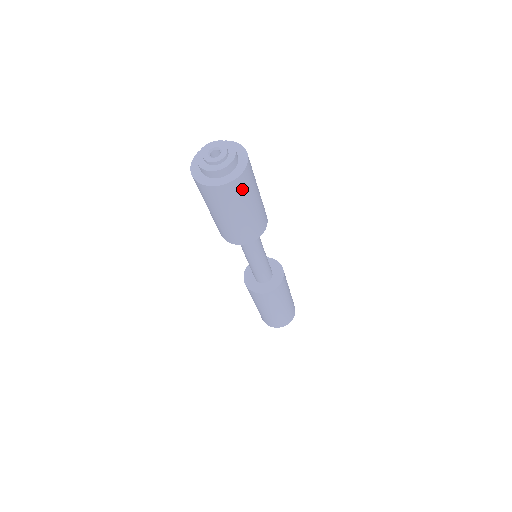
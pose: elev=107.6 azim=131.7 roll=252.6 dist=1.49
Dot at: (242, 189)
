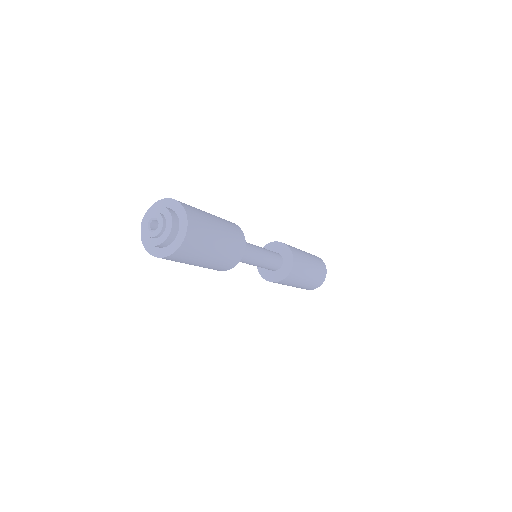
Dot at: (197, 239)
